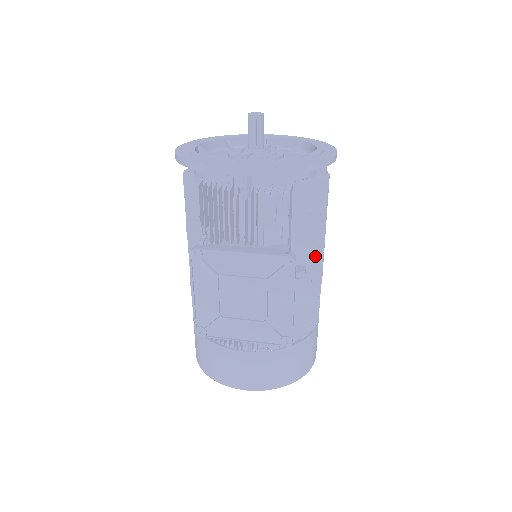
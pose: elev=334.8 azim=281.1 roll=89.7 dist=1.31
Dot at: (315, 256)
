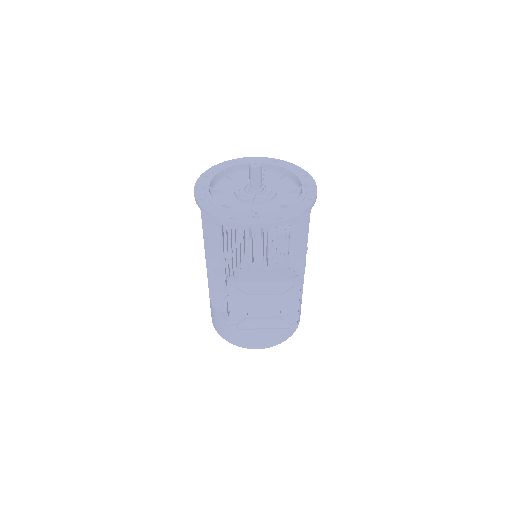
Dot at: (303, 258)
